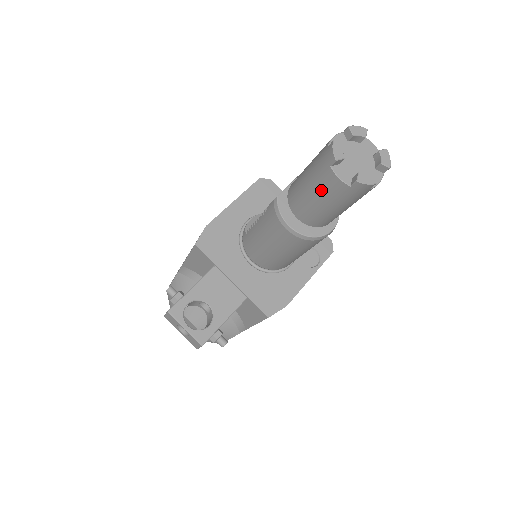
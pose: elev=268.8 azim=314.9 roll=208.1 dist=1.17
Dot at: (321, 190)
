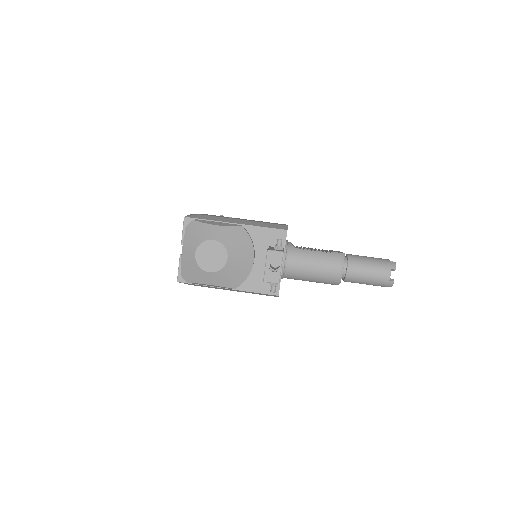
Dot at: (377, 272)
